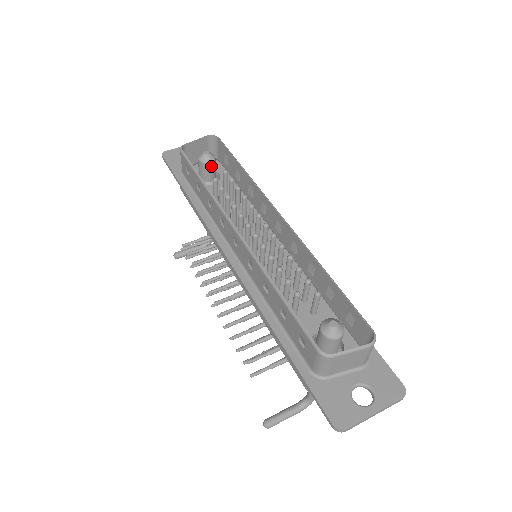
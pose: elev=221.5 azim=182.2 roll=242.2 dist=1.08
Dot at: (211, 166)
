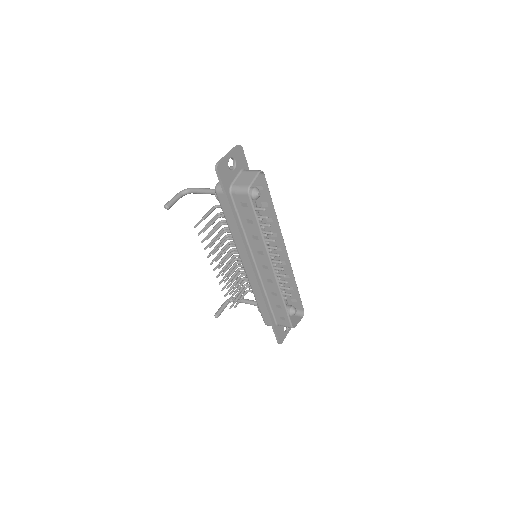
Dot at: occluded
